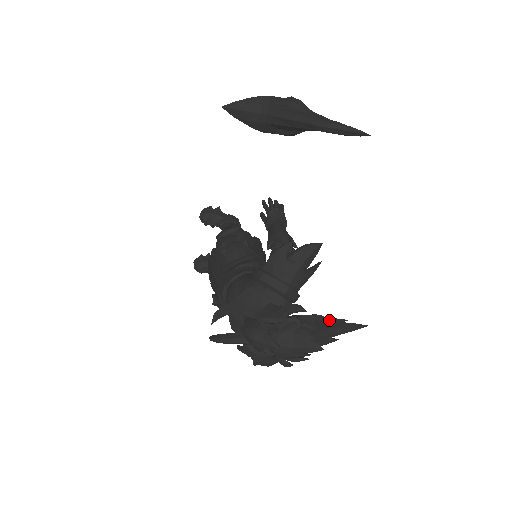
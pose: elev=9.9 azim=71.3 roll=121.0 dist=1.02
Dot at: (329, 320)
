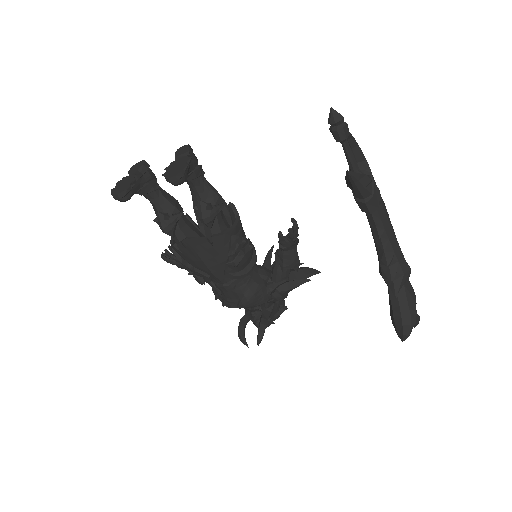
Dot at: occluded
